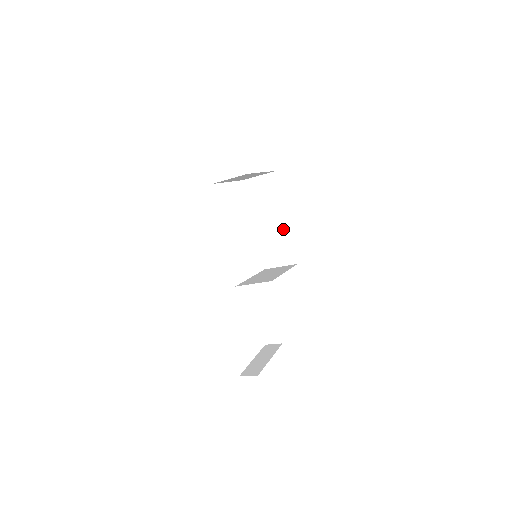
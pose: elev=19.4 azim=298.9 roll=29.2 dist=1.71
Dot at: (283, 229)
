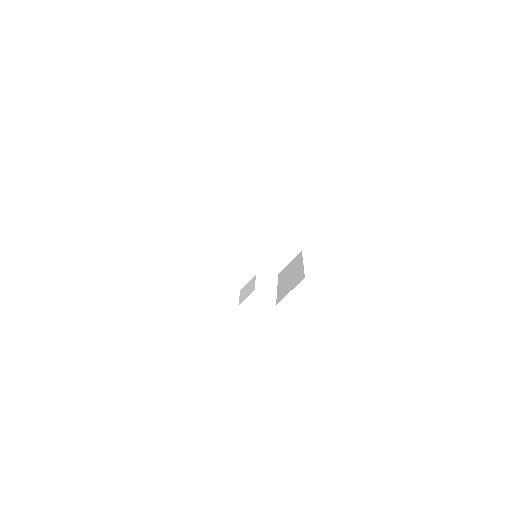
Dot at: (299, 270)
